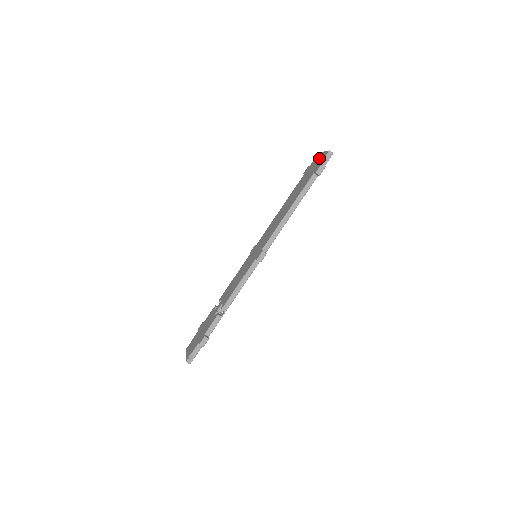
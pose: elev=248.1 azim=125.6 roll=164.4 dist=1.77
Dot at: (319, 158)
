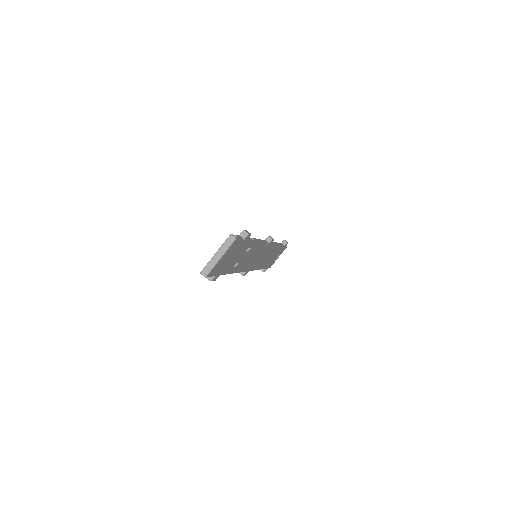
Dot at: occluded
